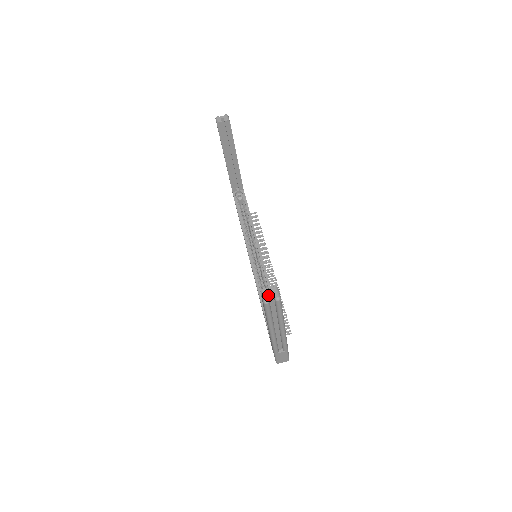
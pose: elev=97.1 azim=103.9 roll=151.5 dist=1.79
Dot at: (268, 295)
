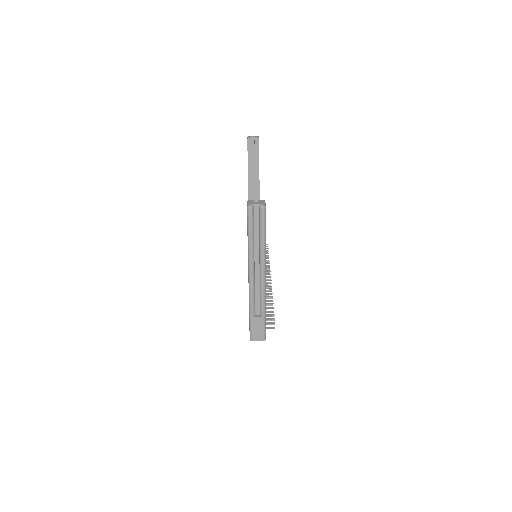
Dot at: (254, 202)
